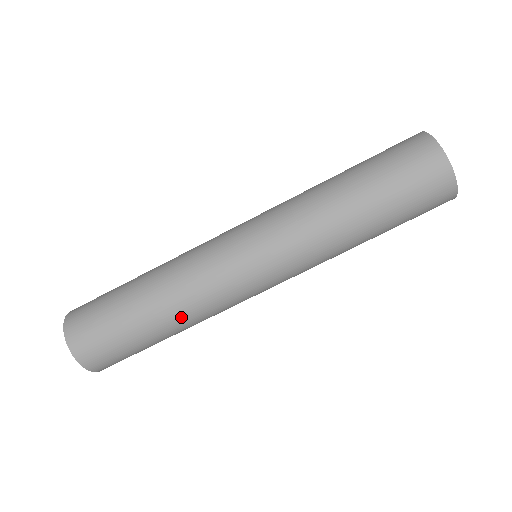
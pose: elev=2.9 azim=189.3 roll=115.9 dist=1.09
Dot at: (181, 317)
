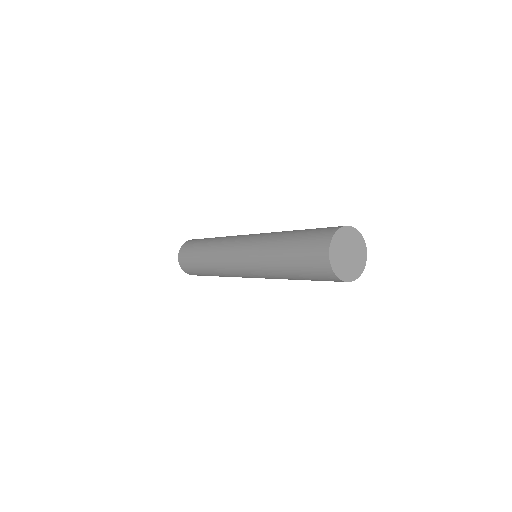
Dot at: (213, 269)
